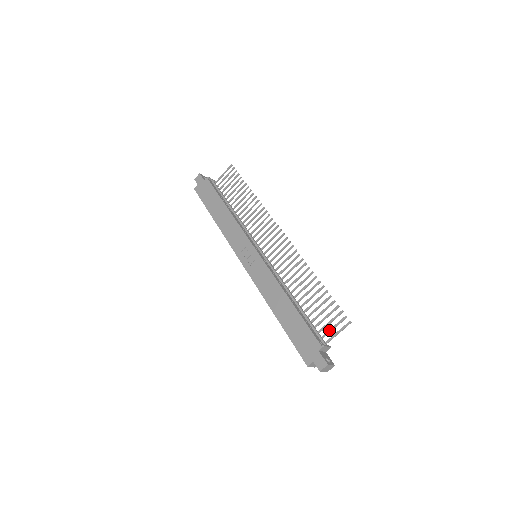
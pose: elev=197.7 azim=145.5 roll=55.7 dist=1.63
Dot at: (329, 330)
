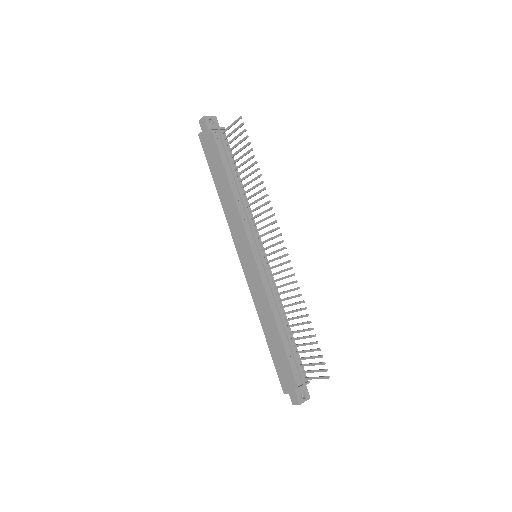
Dot at: (310, 371)
